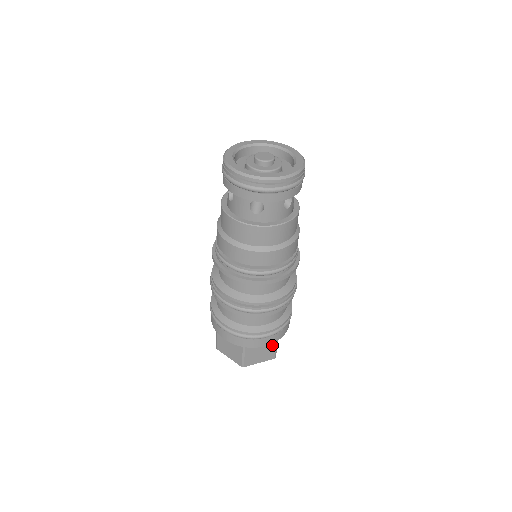
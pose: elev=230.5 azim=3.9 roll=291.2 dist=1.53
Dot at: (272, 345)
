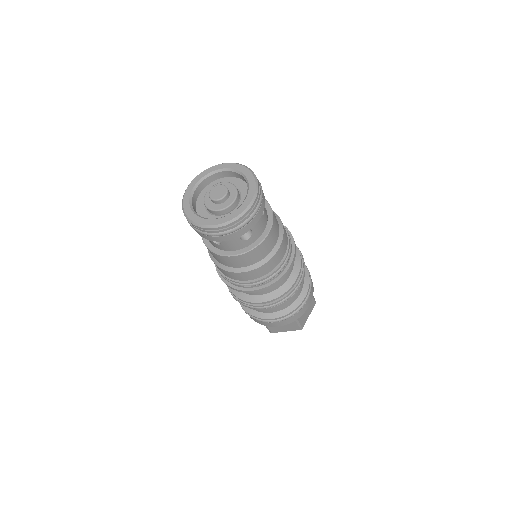
Dot at: occluded
